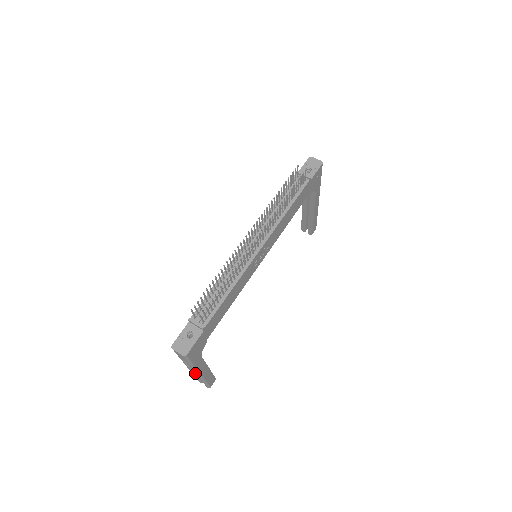
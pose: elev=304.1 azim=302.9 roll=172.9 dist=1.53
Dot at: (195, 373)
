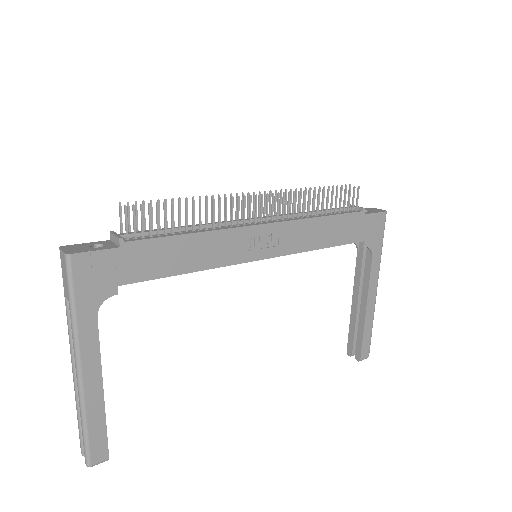
Dot at: occluded
